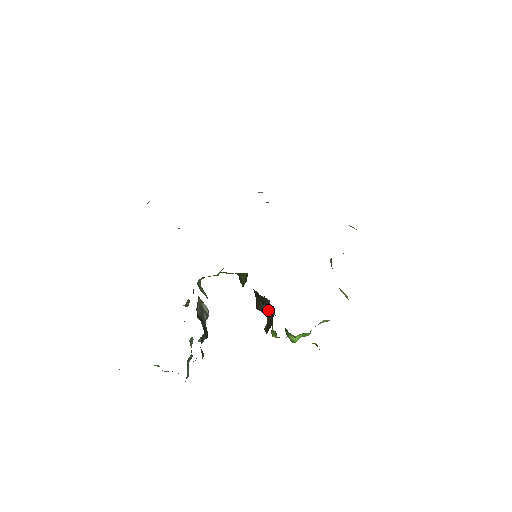
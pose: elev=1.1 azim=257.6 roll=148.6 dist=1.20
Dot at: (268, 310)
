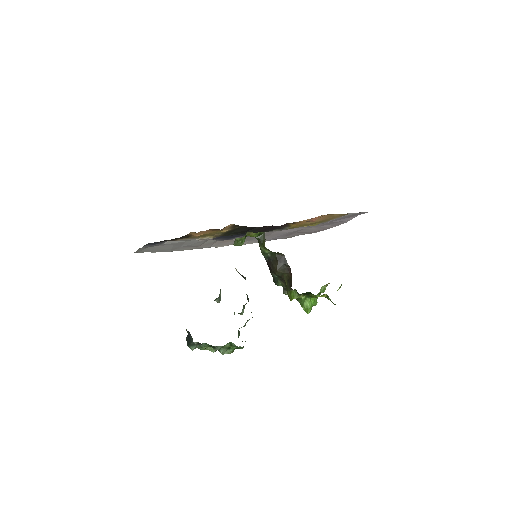
Dot at: (285, 267)
